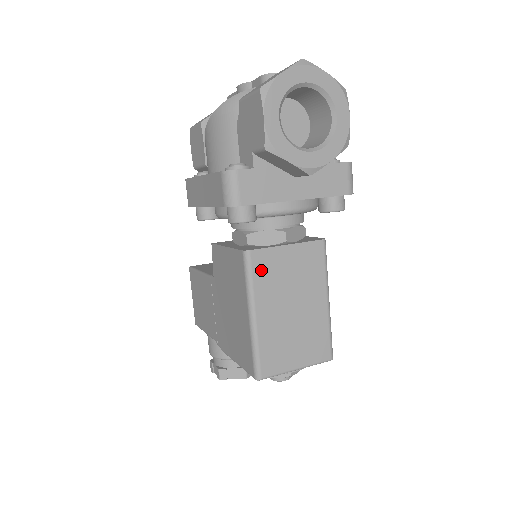
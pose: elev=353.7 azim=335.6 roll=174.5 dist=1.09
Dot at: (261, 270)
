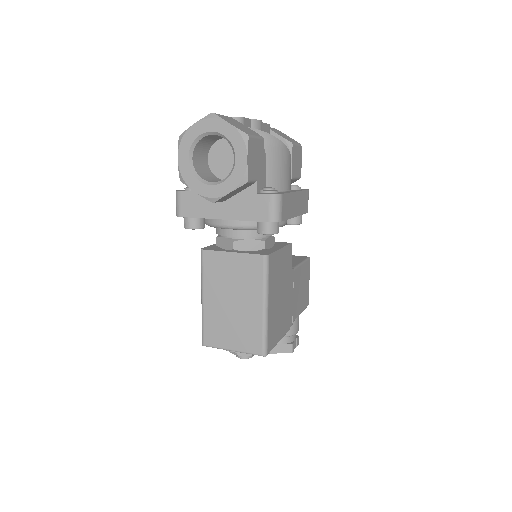
Dot at: (210, 266)
